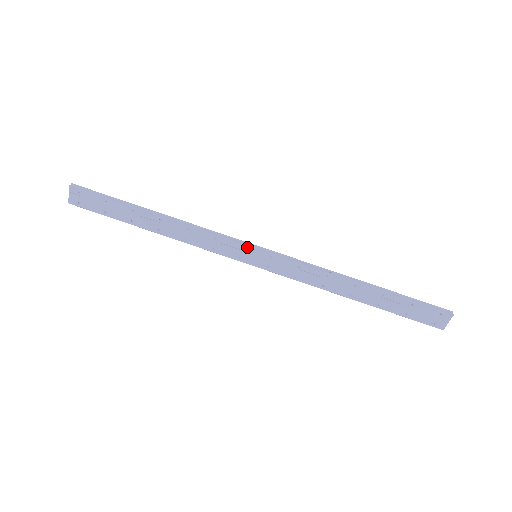
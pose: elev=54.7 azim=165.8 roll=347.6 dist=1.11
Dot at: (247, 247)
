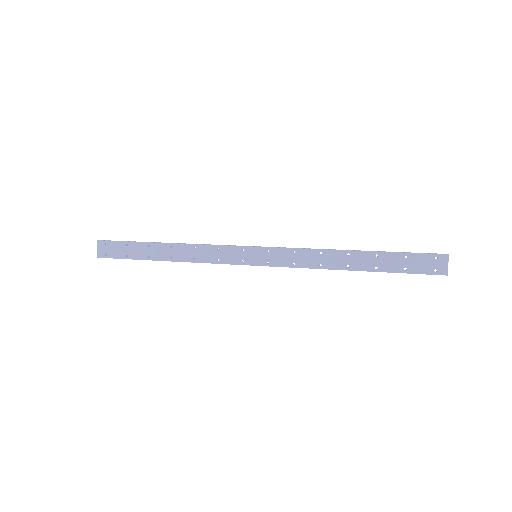
Dot at: (246, 248)
